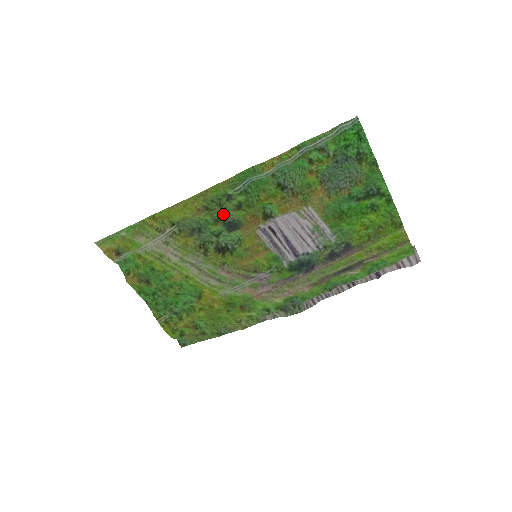
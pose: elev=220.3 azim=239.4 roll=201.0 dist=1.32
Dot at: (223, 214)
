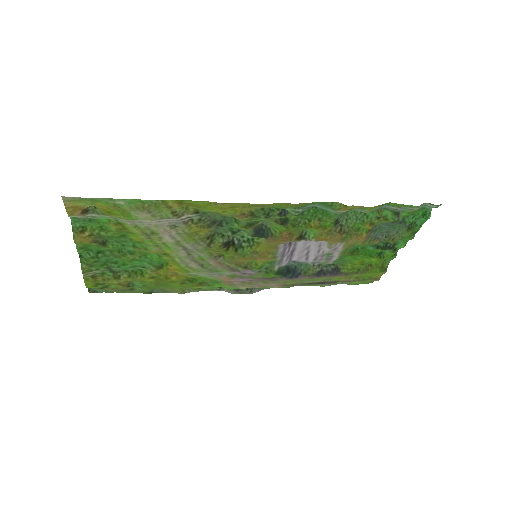
Dot at: (260, 220)
